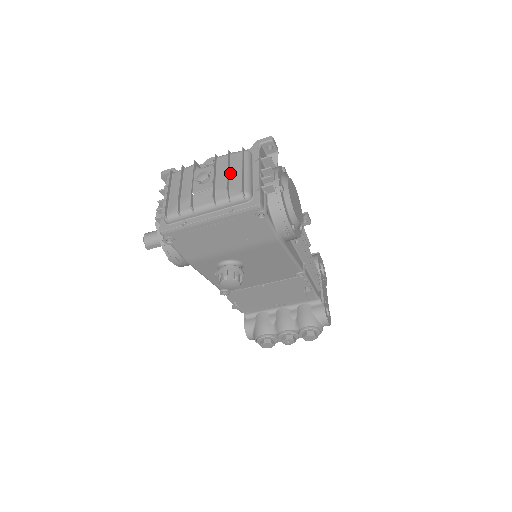
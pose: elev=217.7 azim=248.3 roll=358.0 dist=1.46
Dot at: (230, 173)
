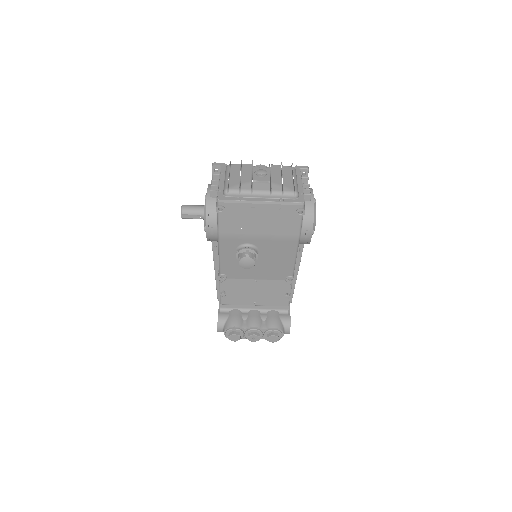
Dot at: (283, 177)
